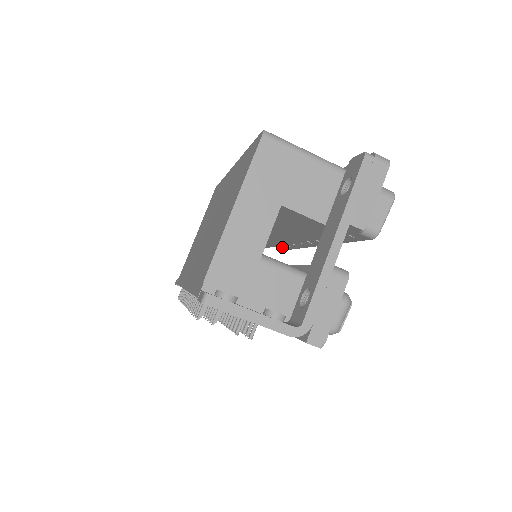
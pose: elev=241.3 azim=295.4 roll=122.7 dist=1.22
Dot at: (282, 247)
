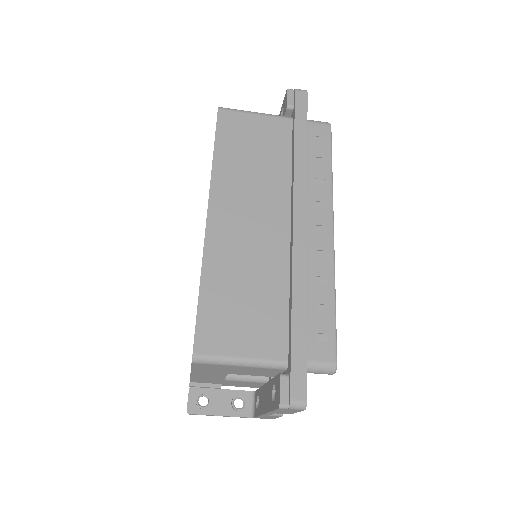
Dot at: occluded
